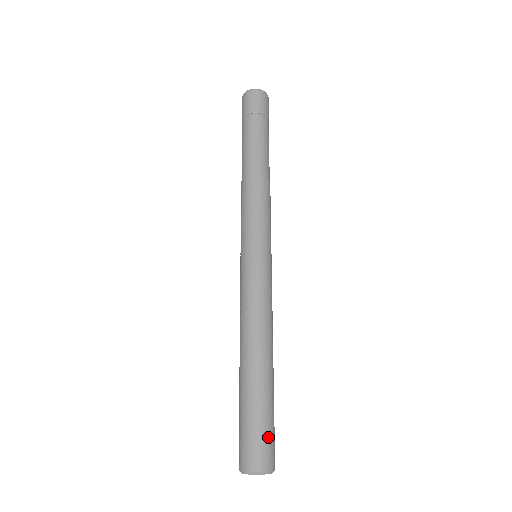
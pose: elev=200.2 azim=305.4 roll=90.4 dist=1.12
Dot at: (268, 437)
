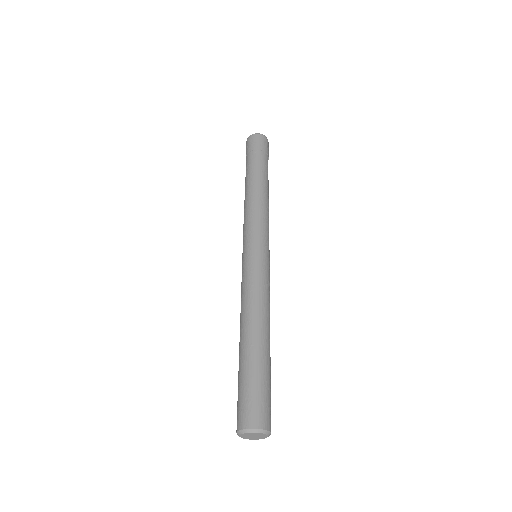
Dot at: (257, 399)
